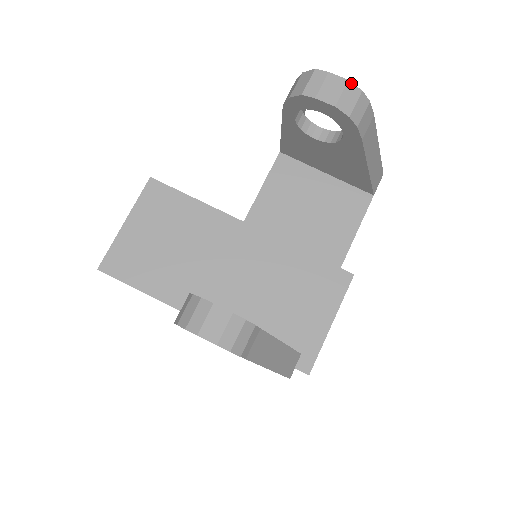
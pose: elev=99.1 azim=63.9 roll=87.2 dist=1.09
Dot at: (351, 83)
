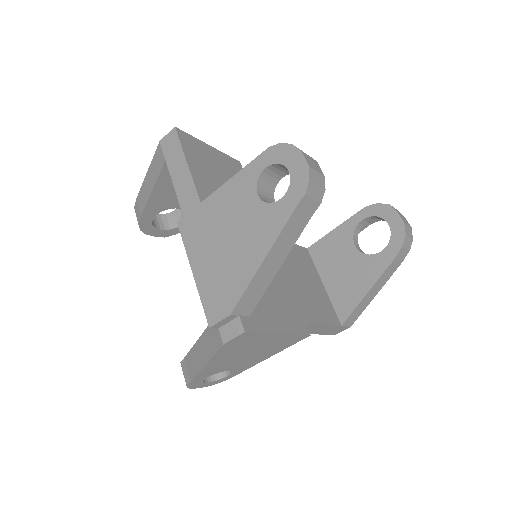
Dot at: occluded
